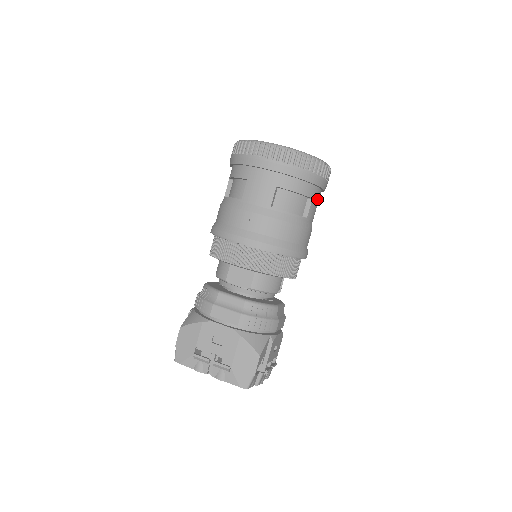
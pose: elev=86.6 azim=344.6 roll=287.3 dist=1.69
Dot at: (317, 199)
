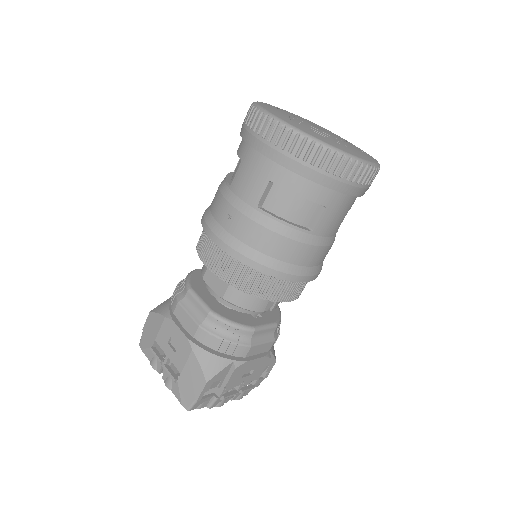
Dot at: (339, 207)
